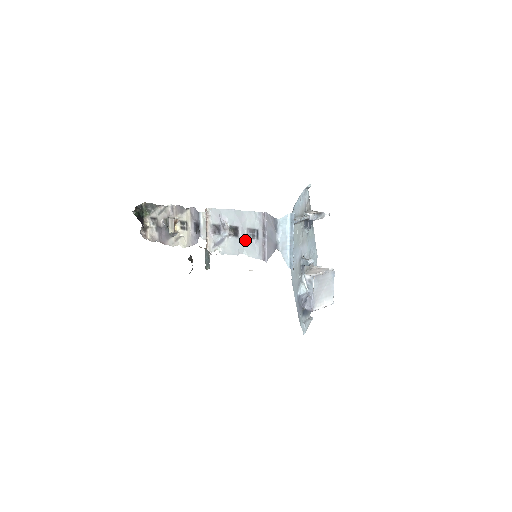
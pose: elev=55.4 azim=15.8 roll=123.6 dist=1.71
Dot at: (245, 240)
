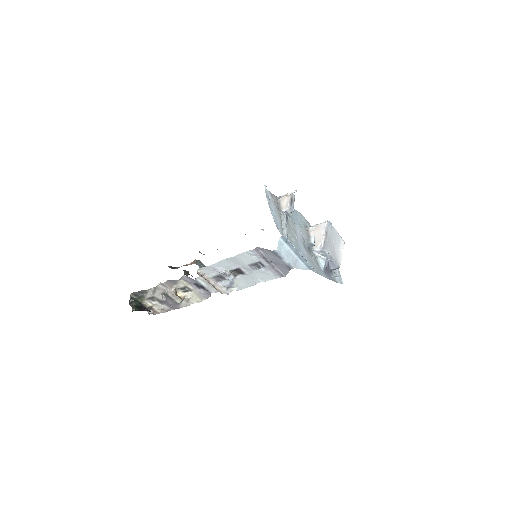
Dot at: (253, 273)
